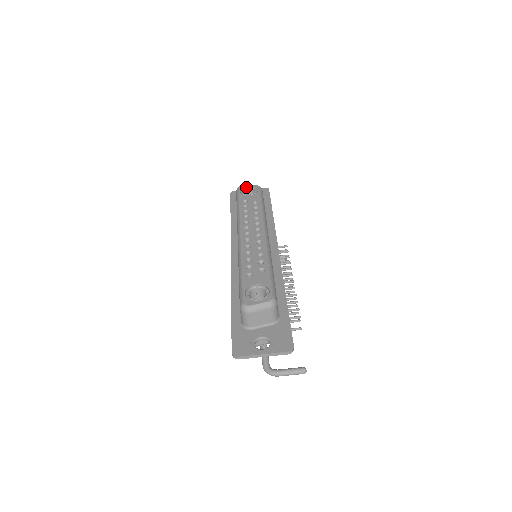
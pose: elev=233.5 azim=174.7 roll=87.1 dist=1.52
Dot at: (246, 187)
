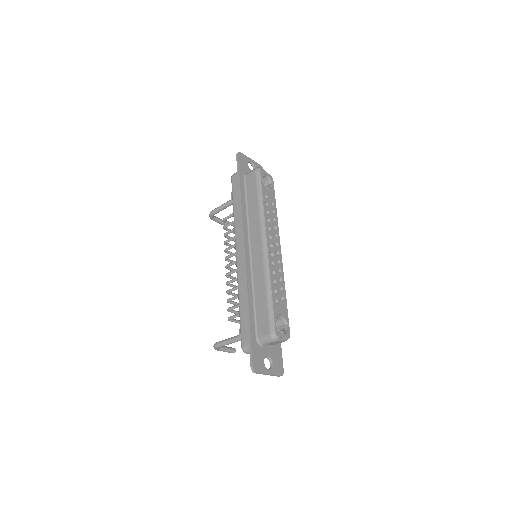
Dot at: (265, 174)
